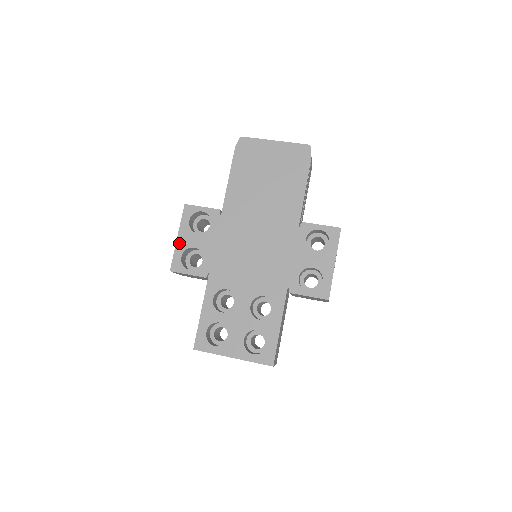
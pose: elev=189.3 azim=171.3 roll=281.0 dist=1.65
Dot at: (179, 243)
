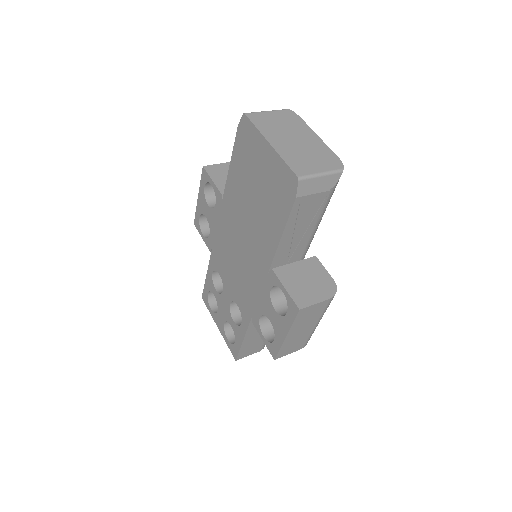
Dot at: (198, 204)
